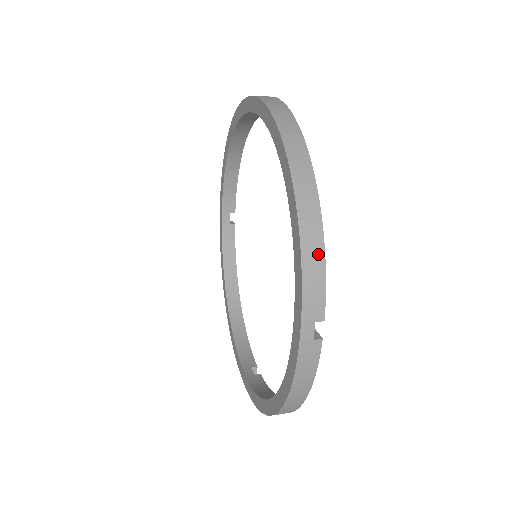
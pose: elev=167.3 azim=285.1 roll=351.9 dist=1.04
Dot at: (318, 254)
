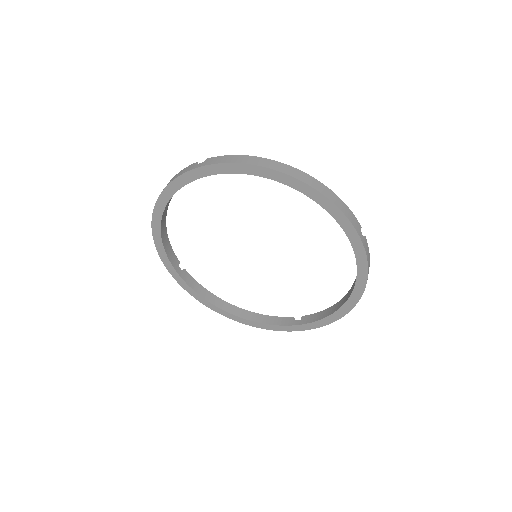
Dot at: occluded
